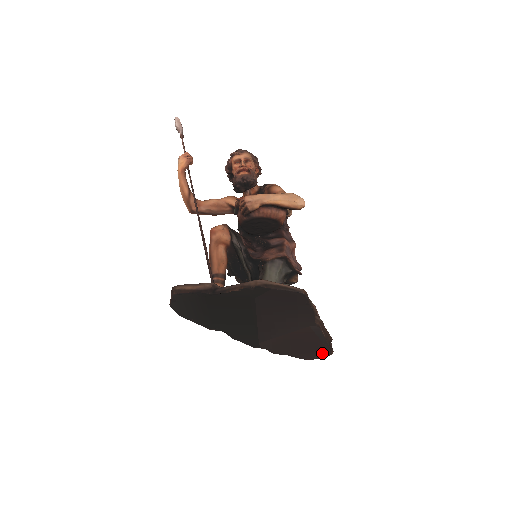
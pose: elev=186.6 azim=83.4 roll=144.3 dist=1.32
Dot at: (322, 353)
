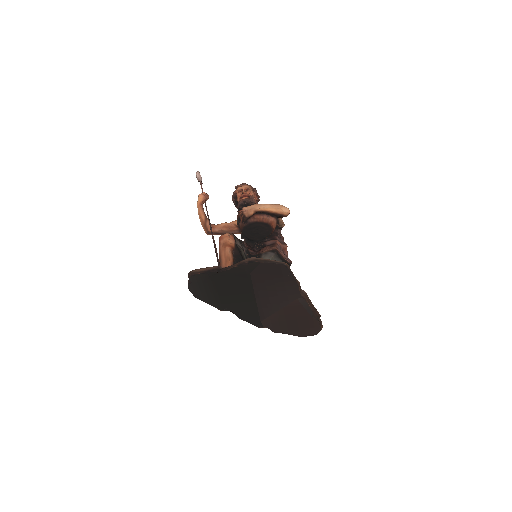
Dot at: (313, 328)
